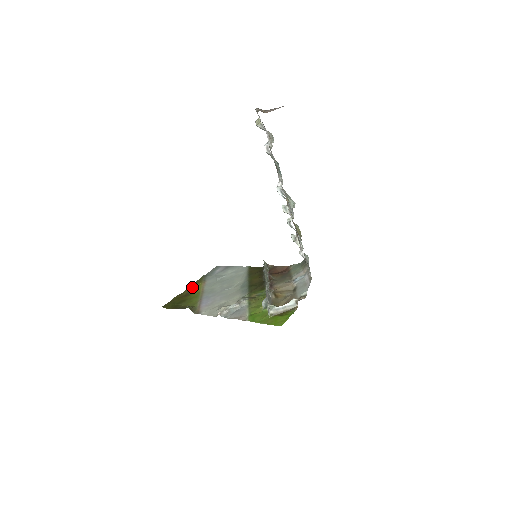
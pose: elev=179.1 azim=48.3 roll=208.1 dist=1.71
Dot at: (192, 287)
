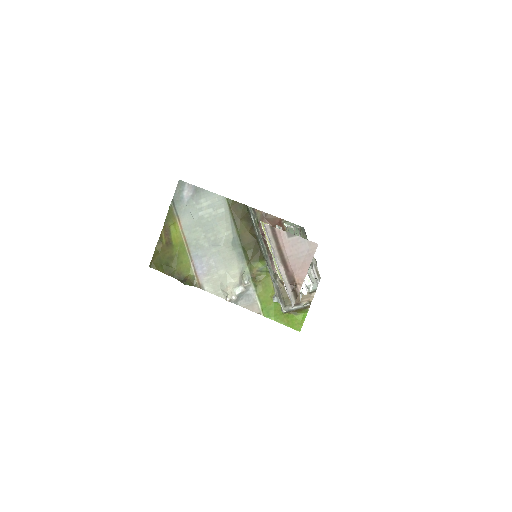
Dot at: (168, 229)
